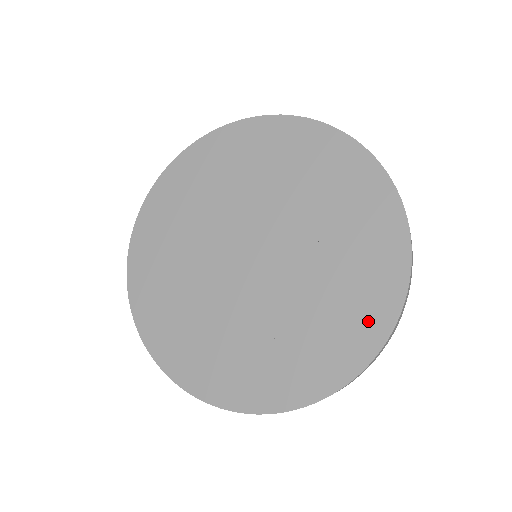
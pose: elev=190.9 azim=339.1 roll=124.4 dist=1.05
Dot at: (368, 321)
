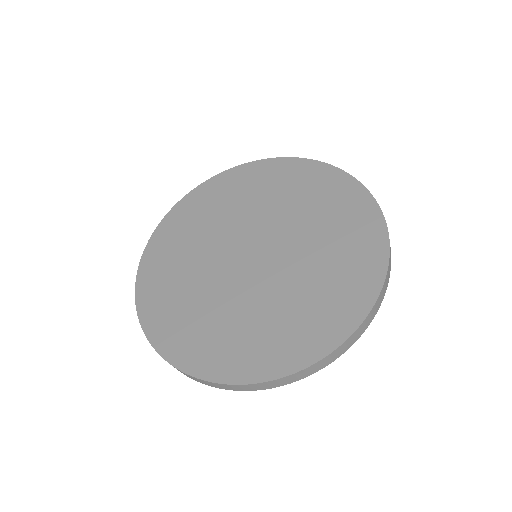
Dot at: (345, 309)
